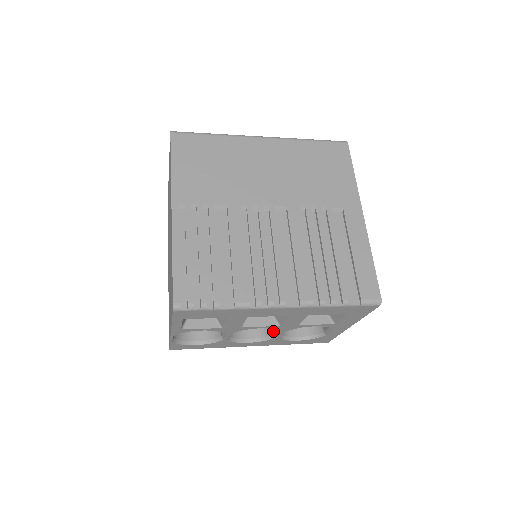
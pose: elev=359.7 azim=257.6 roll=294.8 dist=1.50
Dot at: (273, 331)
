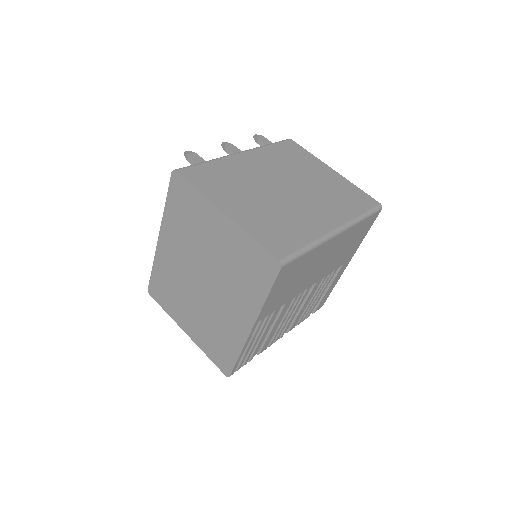
Dot at: occluded
